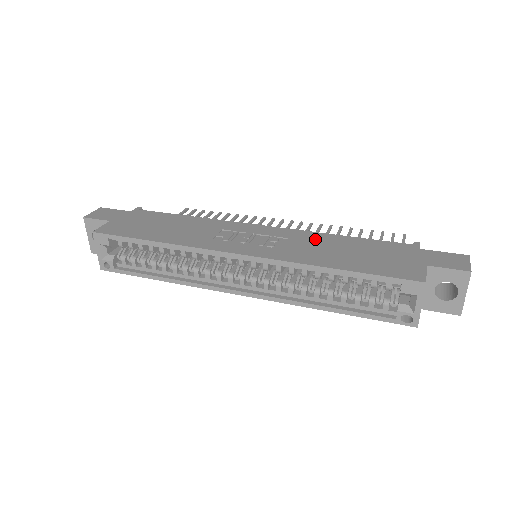
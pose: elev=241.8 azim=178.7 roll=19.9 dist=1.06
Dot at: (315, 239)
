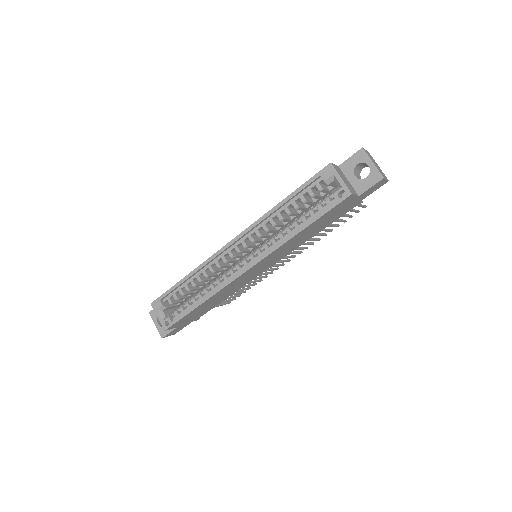
Dot at: occluded
